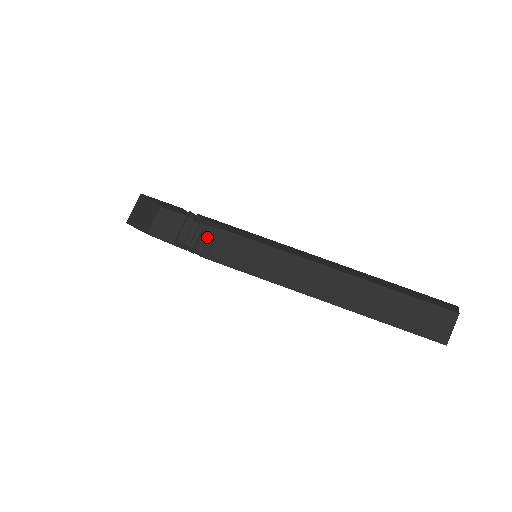
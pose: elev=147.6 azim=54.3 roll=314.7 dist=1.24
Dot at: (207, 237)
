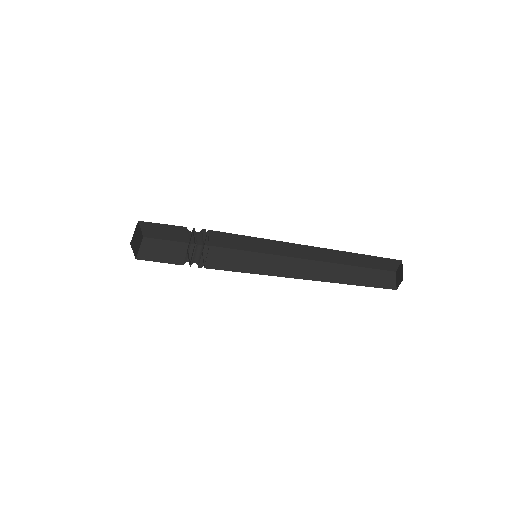
Dot at: (201, 237)
